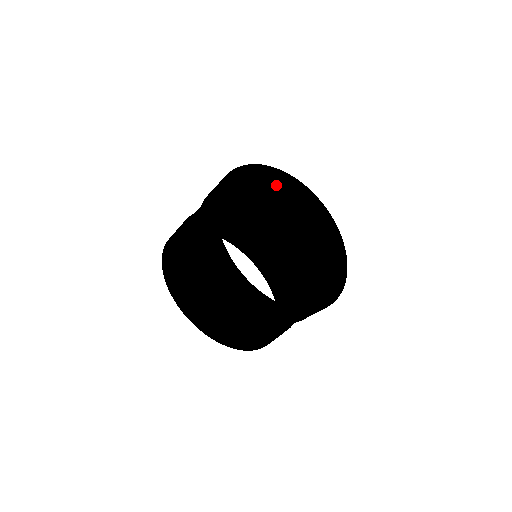
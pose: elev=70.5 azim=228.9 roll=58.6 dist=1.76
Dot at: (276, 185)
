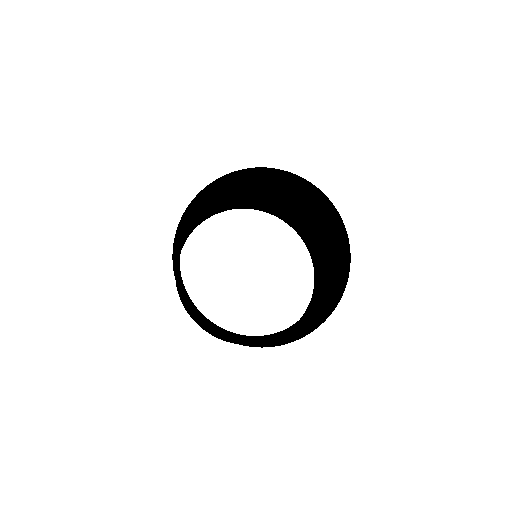
Dot at: (242, 176)
